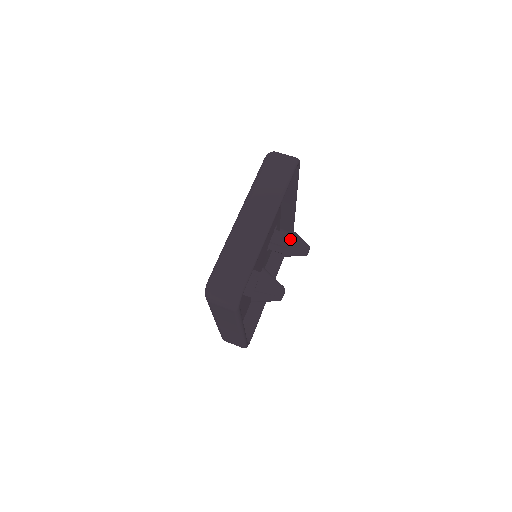
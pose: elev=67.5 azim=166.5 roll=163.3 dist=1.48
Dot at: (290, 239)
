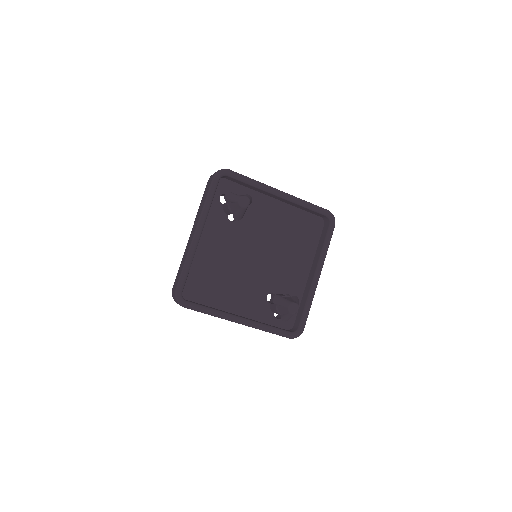
Dot at: (290, 297)
